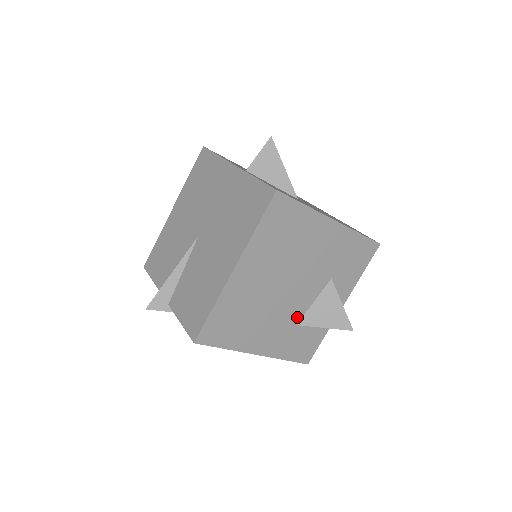
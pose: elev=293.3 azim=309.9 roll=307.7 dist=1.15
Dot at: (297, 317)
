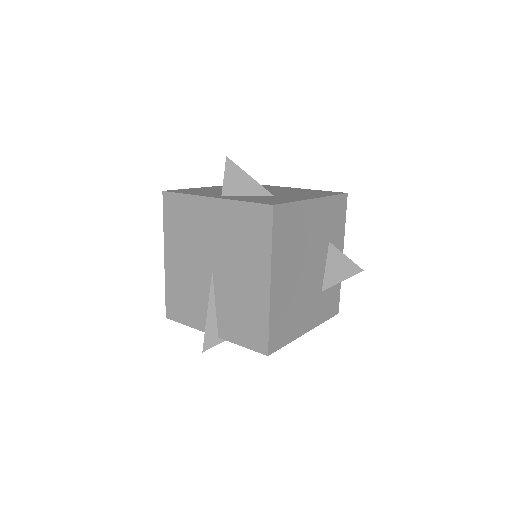
Dot at: (320, 286)
